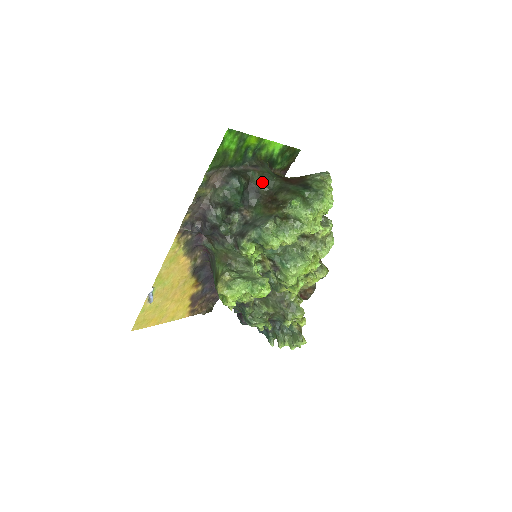
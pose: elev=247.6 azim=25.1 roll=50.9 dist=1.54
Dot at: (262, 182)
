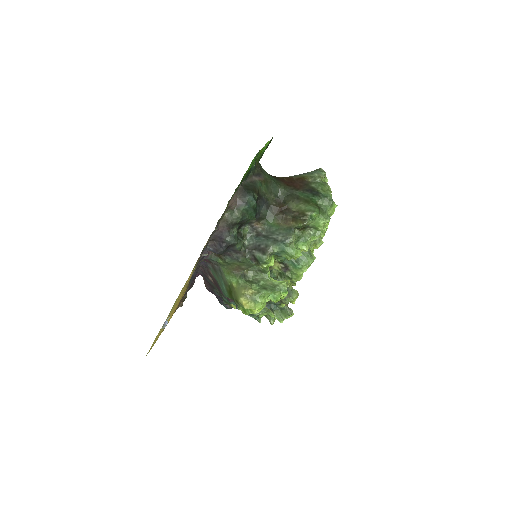
Dot at: (268, 191)
